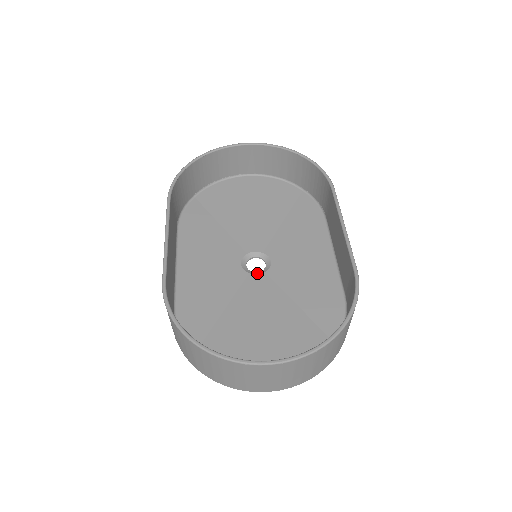
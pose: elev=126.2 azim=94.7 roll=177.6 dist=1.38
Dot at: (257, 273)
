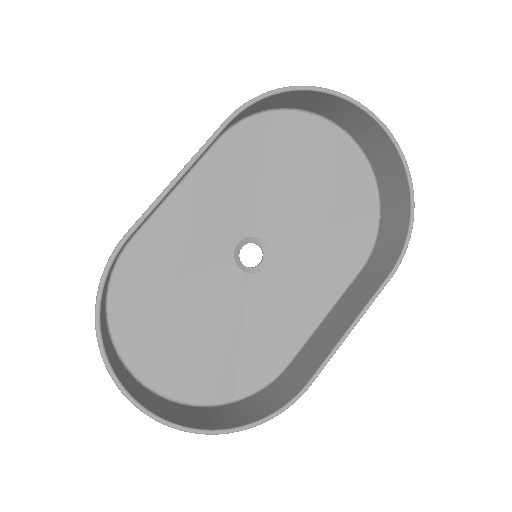
Dot at: (243, 267)
